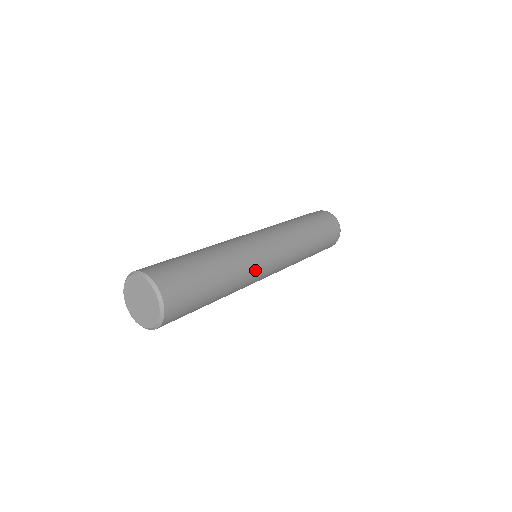
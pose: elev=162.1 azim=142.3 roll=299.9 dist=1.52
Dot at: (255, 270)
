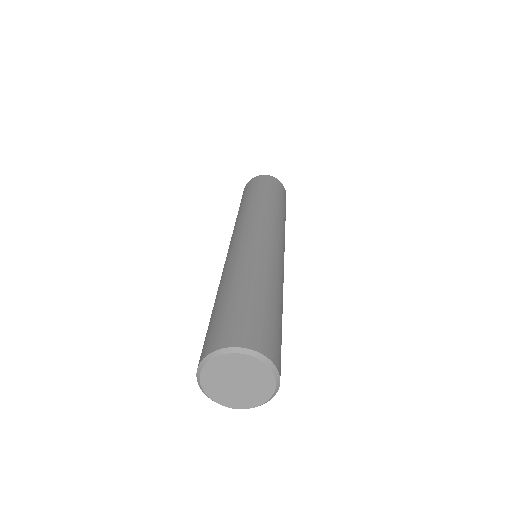
Dot at: (283, 271)
